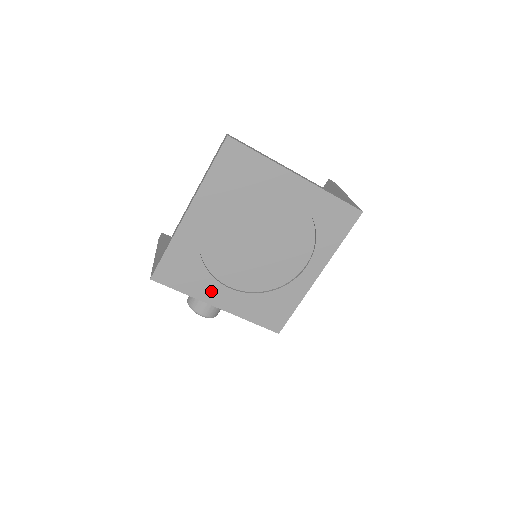
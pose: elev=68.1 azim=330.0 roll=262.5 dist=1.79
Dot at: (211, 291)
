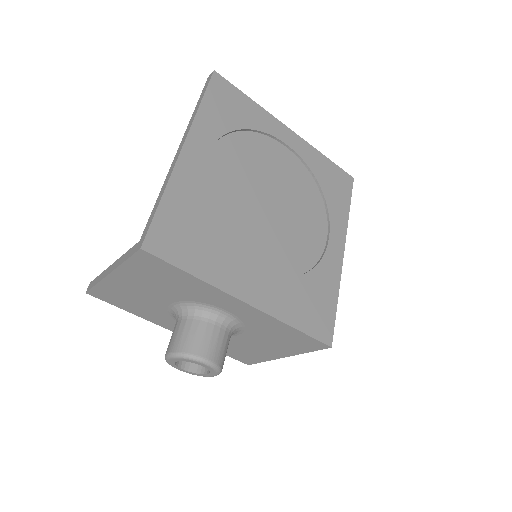
Dot at: (233, 273)
